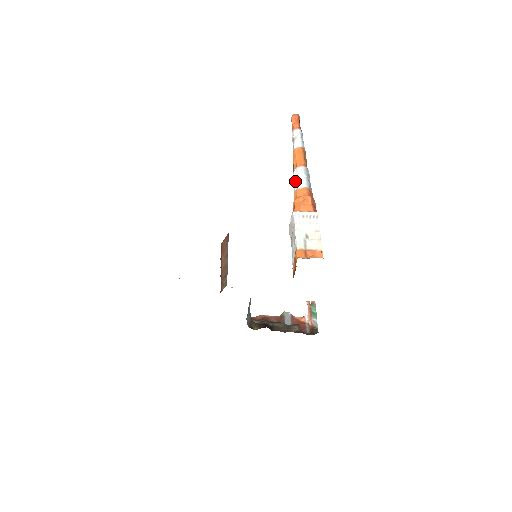
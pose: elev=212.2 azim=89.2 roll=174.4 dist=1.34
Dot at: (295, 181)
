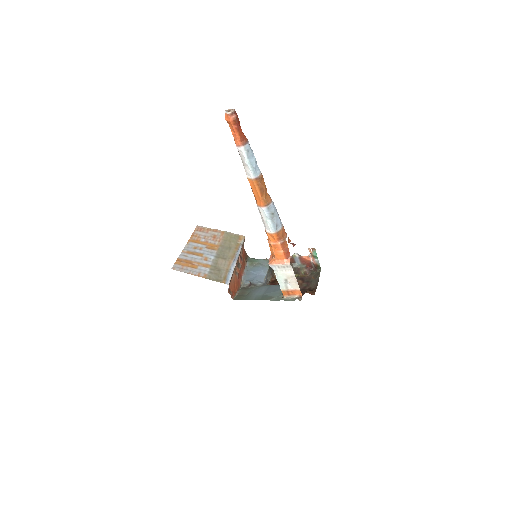
Dot at: (262, 220)
